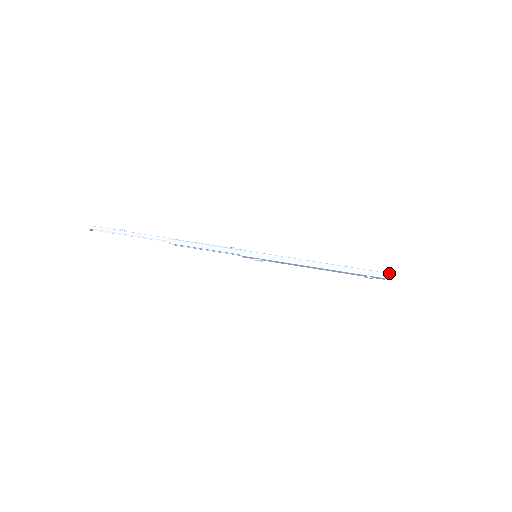
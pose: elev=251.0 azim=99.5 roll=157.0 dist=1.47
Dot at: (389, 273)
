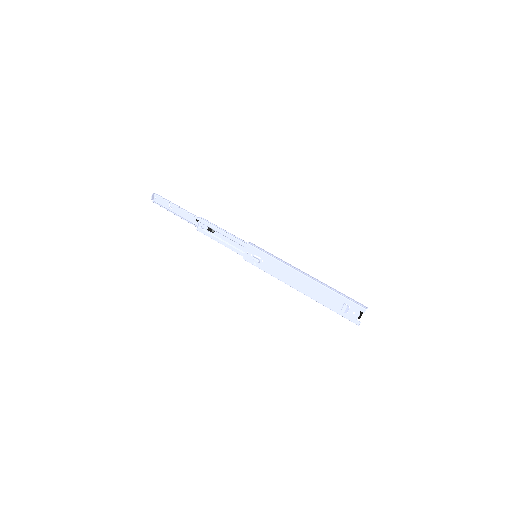
Dot at: (365, 306)
